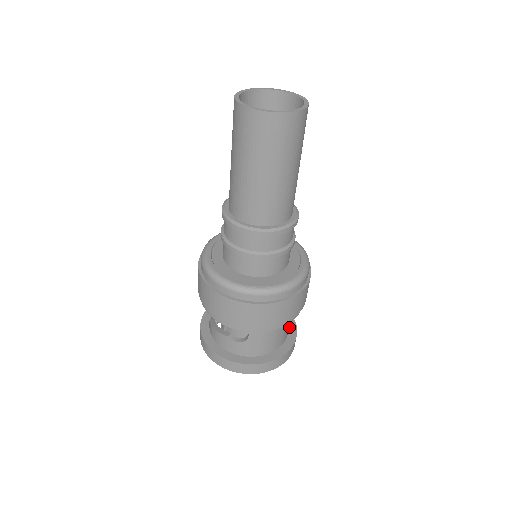
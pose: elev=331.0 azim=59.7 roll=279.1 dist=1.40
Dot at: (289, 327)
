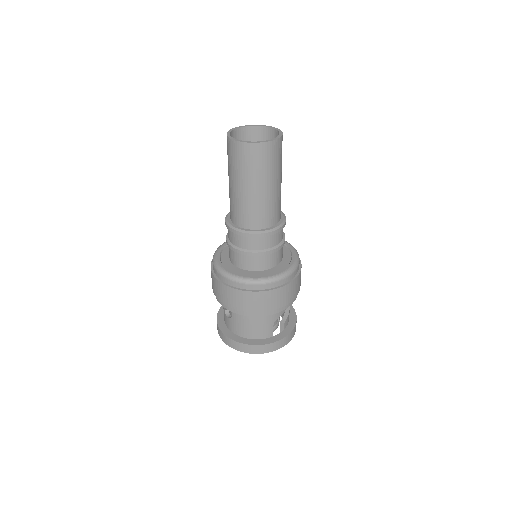
Dot at: (283, 331)
